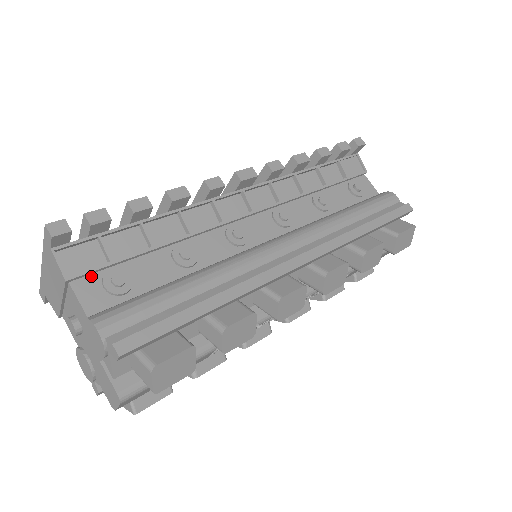
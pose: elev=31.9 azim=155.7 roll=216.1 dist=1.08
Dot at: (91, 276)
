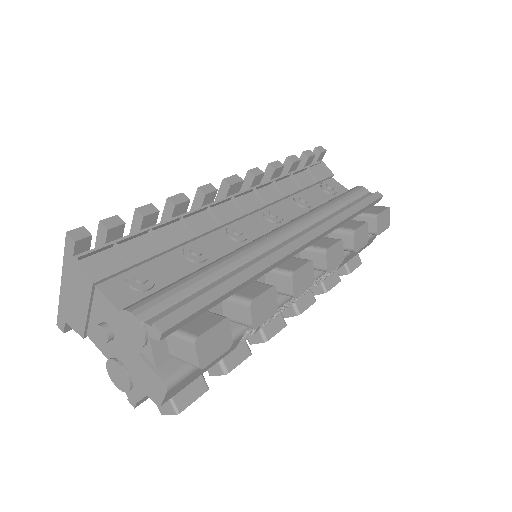
Dot at: (115, 278)
